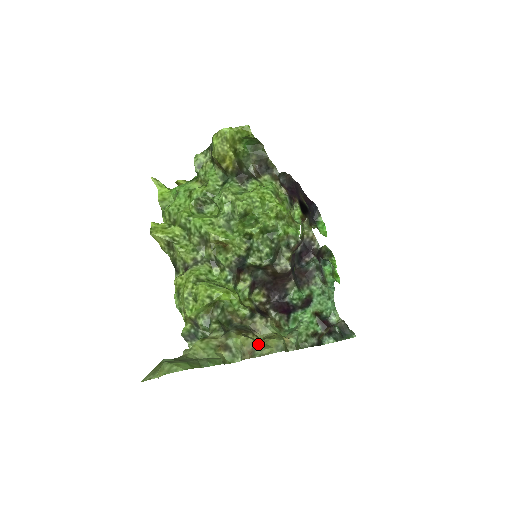
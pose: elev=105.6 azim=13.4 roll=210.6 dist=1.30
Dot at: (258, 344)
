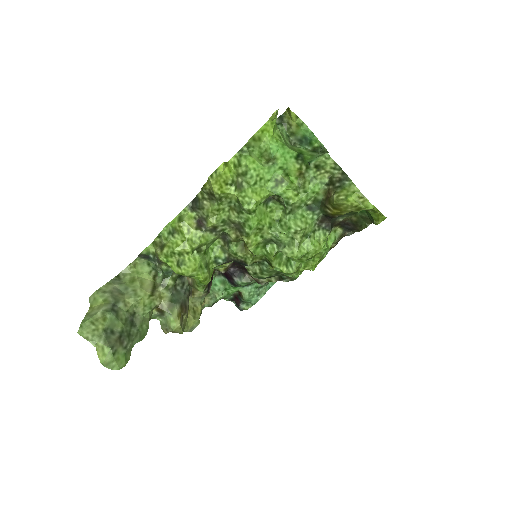
Dot at: occluded
